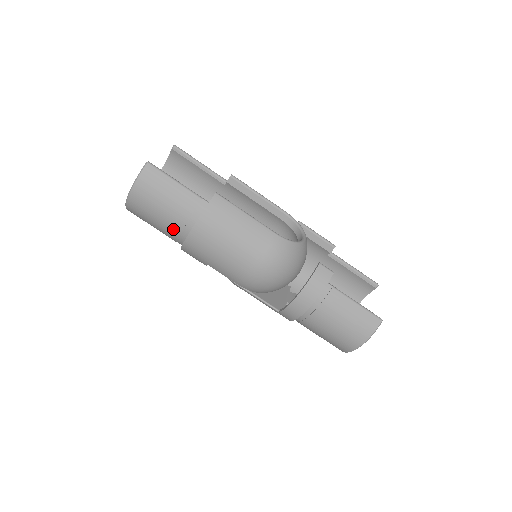
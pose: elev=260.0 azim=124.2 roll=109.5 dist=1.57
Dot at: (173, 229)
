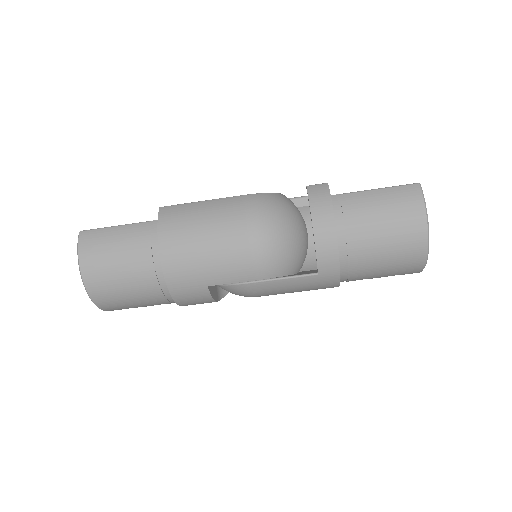
Dot at: (145, 274)
